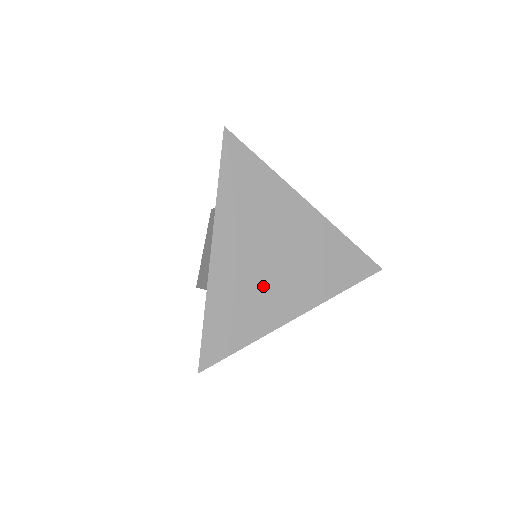
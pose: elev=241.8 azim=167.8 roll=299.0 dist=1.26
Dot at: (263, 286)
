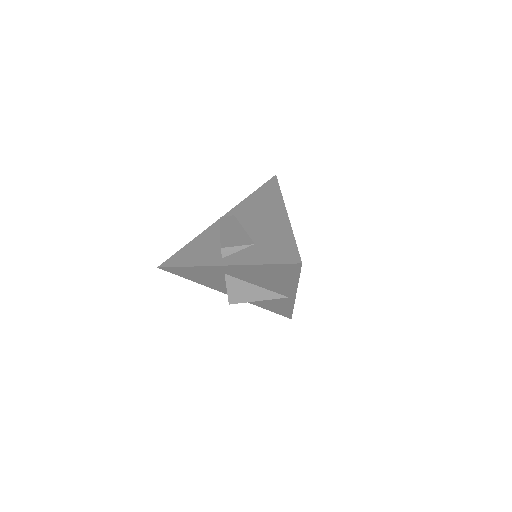
Dot at: occluded
